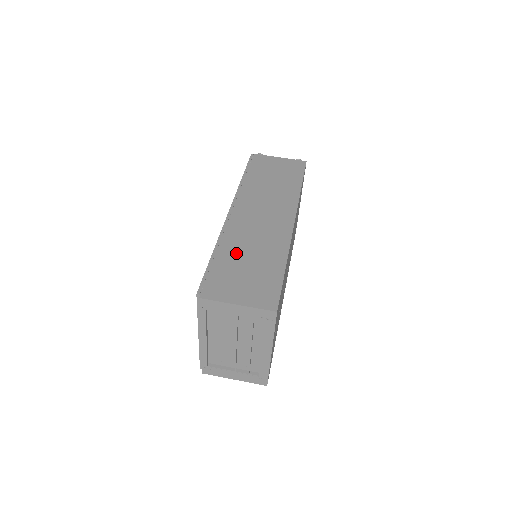
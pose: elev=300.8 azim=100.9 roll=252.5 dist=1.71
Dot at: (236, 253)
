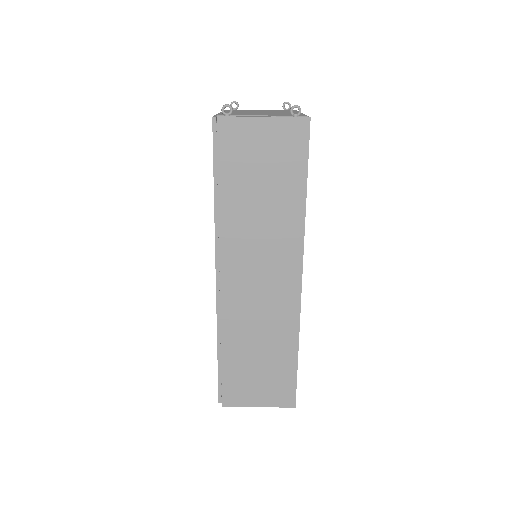
Dot at: (242, 348)
